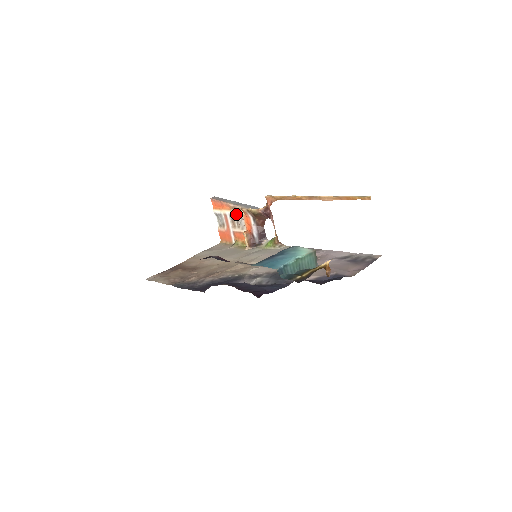
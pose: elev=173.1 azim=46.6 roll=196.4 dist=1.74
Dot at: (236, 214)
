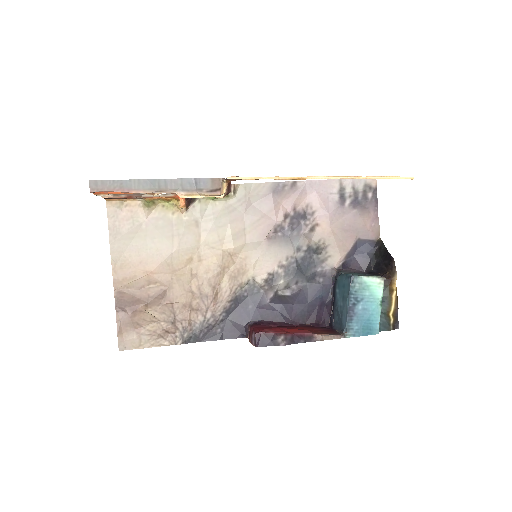
Dot at: occluded
